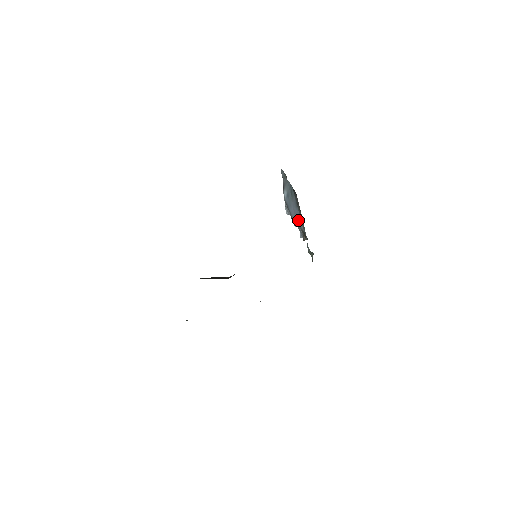
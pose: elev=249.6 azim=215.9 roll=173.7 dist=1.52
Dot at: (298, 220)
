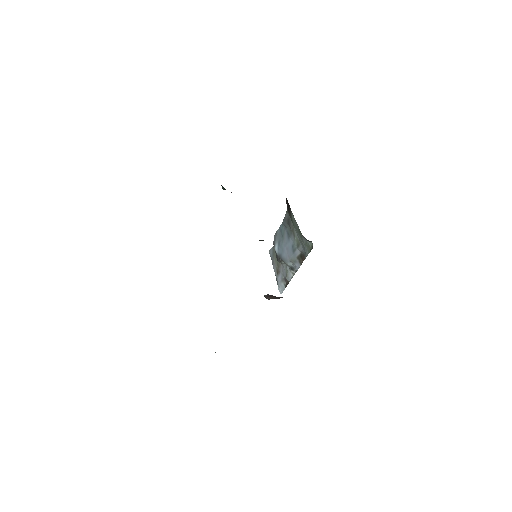
Dot at: (292, 251)
